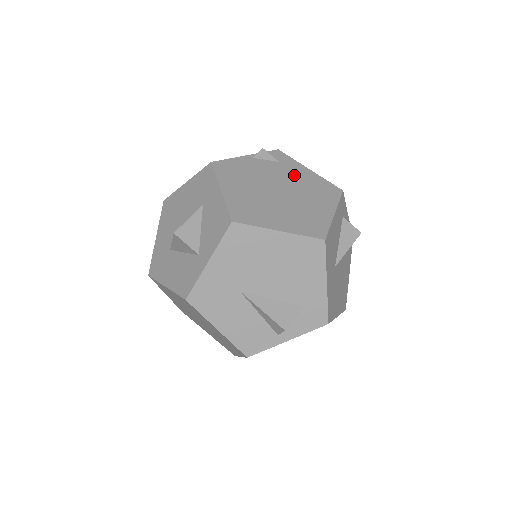
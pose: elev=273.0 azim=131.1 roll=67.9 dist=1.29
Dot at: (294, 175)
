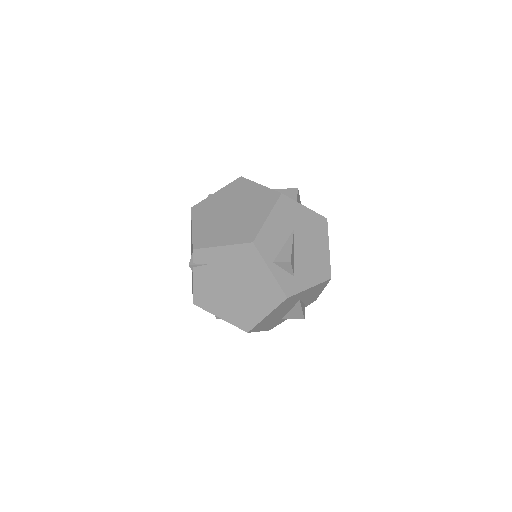
Dot at: occluded
